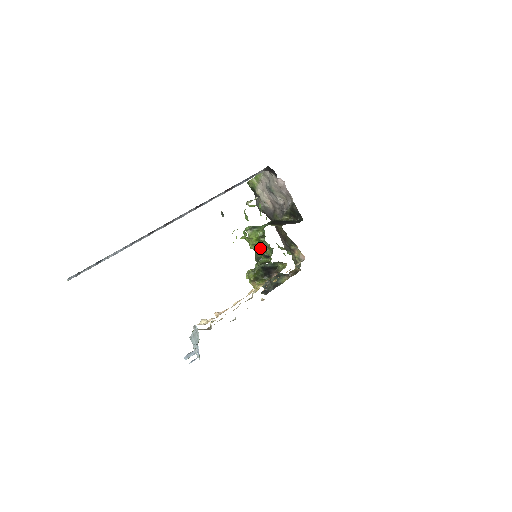
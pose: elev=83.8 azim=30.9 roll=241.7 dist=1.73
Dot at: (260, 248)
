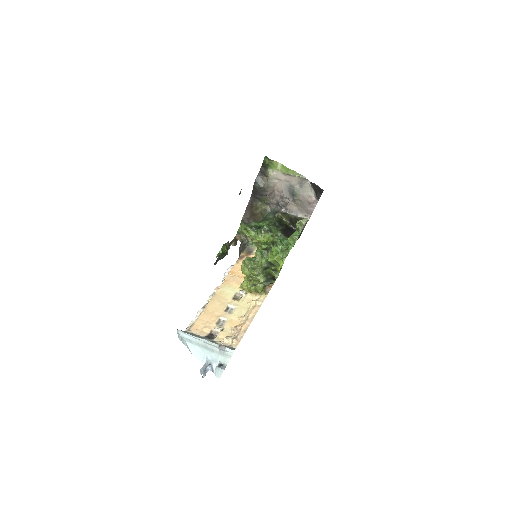
Dot at: occluded
